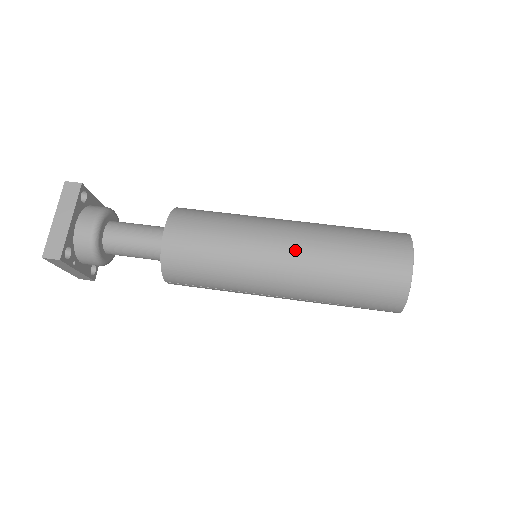
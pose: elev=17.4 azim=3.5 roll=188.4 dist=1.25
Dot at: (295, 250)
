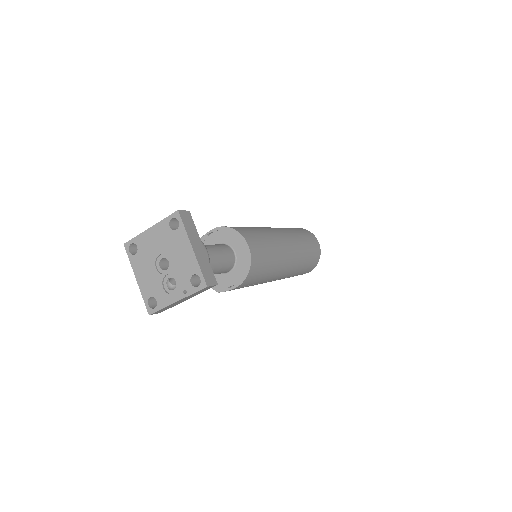
Dot at: (293, 245)
